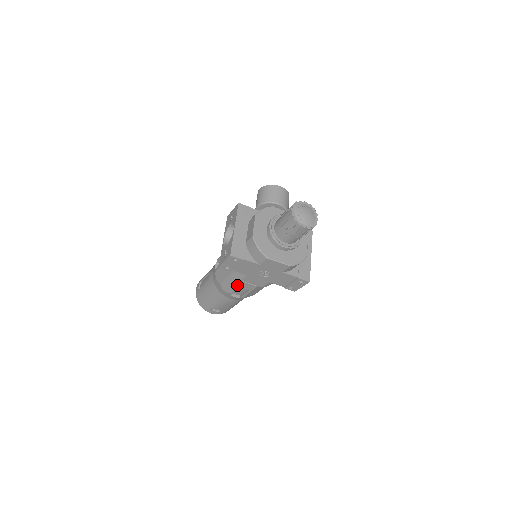
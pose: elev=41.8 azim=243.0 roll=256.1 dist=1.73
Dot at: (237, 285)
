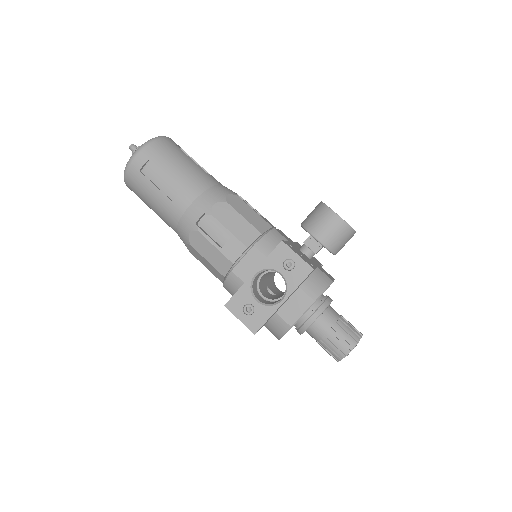
Dot at: (211, 271)
